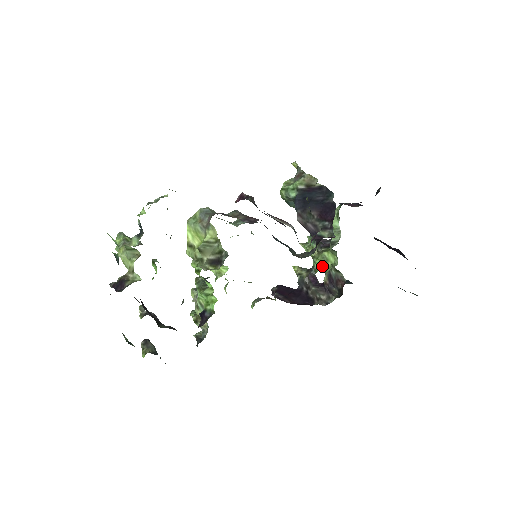
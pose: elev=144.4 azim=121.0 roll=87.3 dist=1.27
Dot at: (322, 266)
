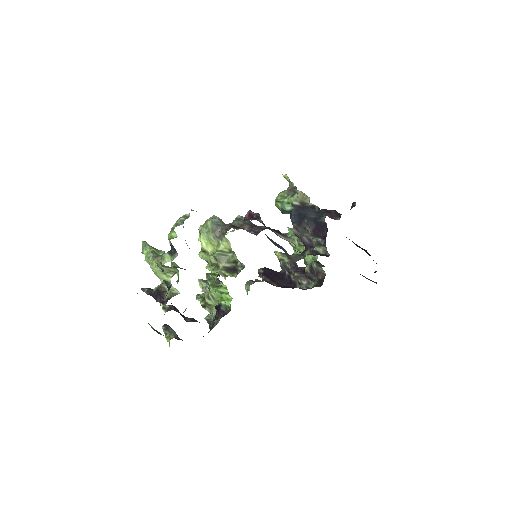
Dot at: occluded
